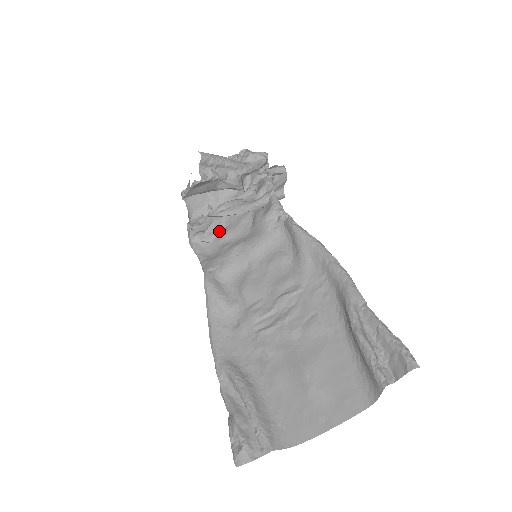
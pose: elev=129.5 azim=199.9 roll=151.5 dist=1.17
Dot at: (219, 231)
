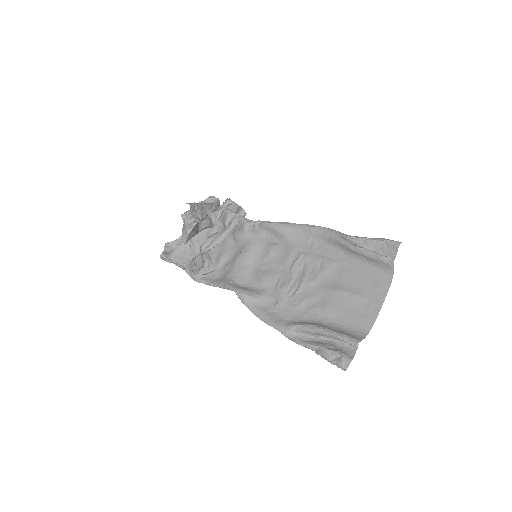
Dot at: (213, 261)
